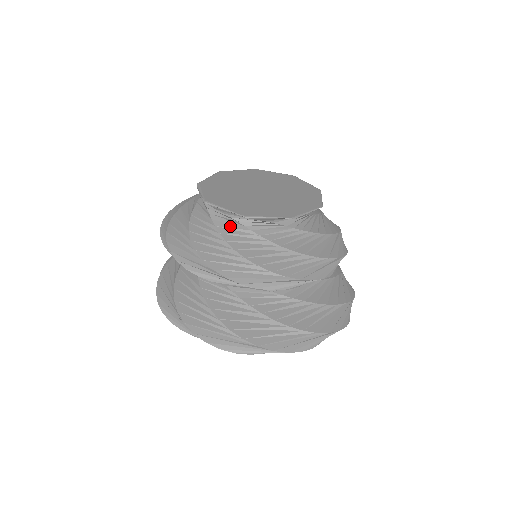
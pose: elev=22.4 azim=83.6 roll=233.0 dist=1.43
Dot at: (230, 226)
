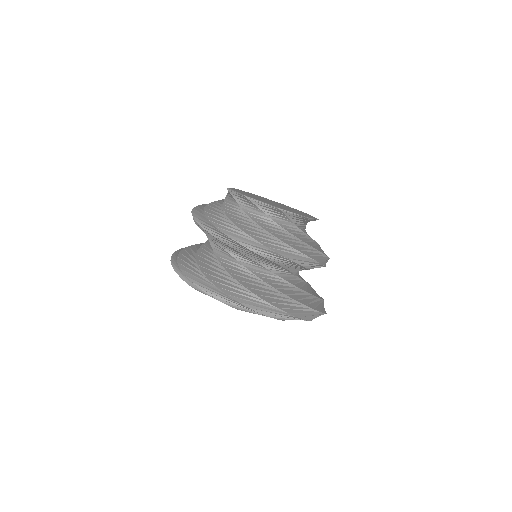
Dot at: (259, 217)
